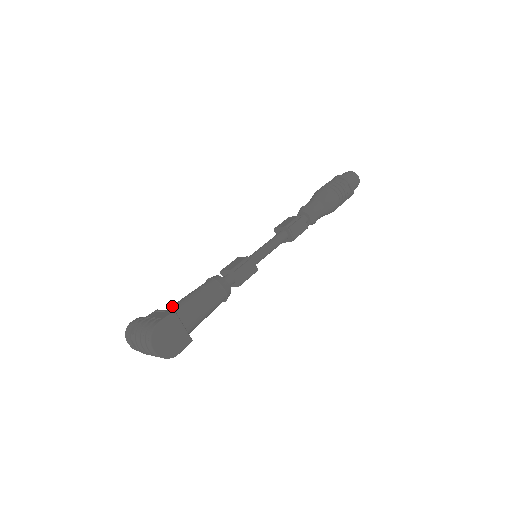
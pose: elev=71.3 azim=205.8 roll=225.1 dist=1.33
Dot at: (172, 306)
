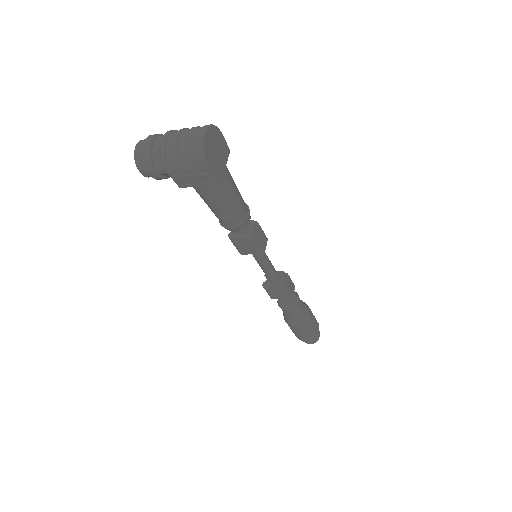
Dot at: occluded
